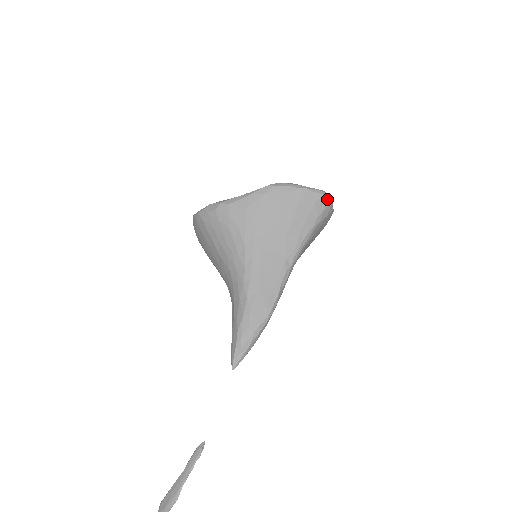
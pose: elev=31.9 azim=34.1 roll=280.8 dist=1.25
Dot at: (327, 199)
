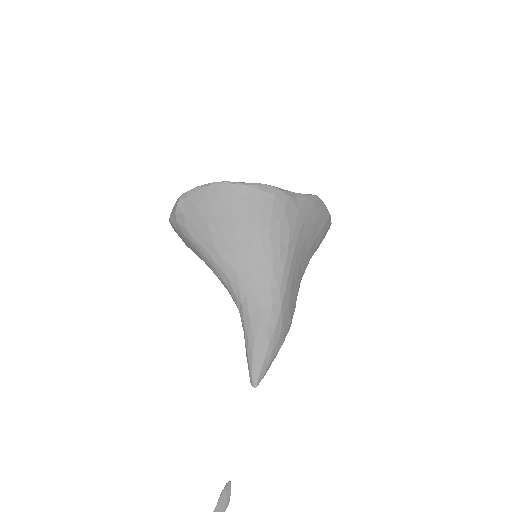
Dot at: occluded
